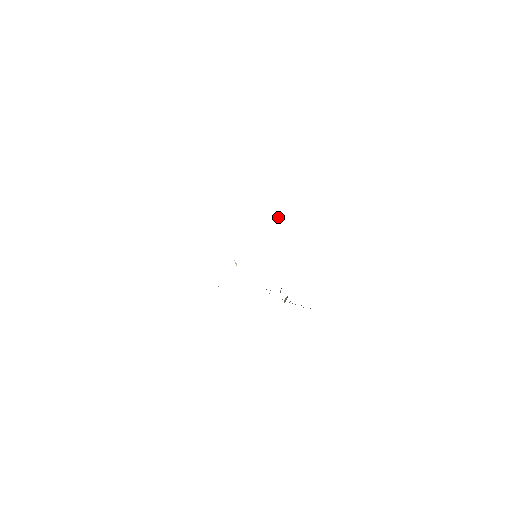
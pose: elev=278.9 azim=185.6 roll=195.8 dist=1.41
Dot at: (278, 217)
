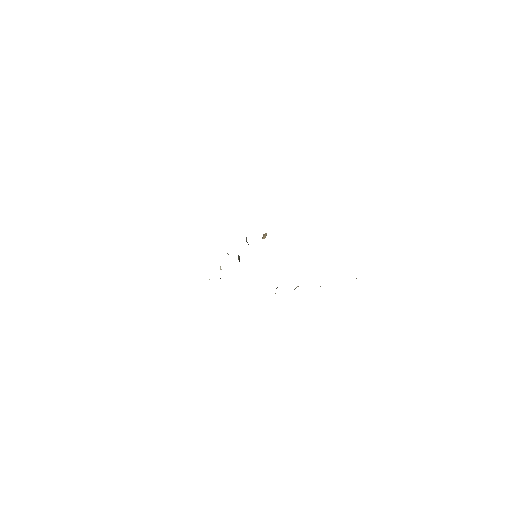
Dot at: occluded
